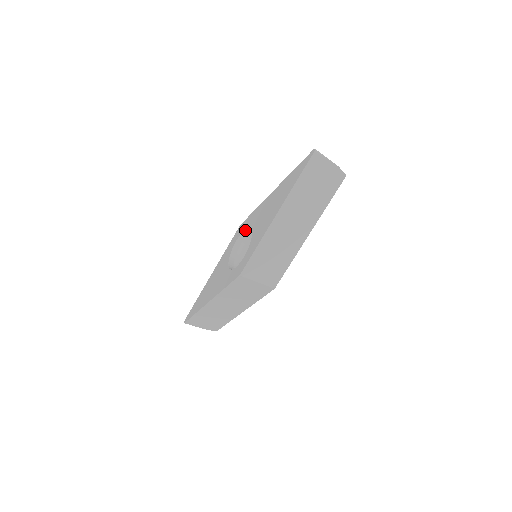
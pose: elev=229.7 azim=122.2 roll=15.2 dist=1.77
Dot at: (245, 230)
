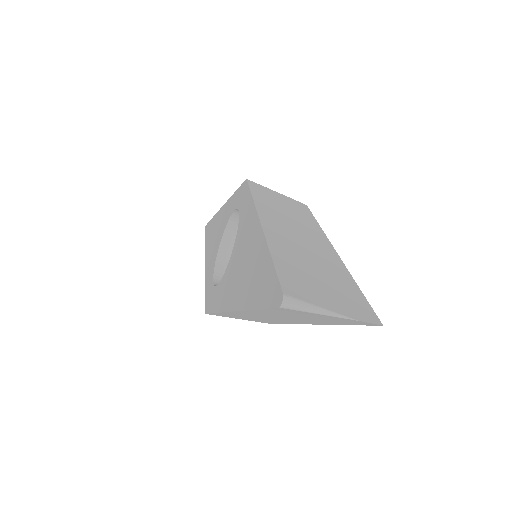
Dot at: (240, 212)
